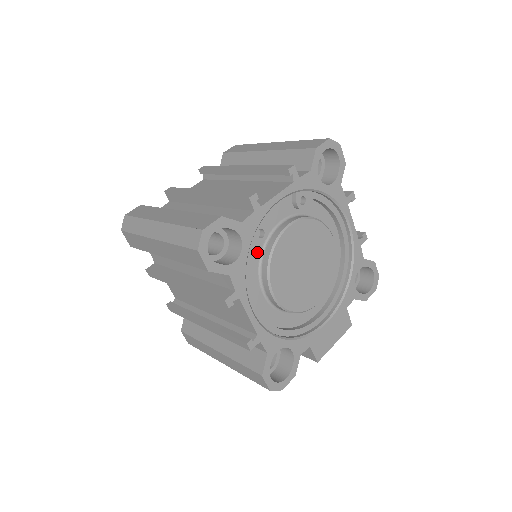
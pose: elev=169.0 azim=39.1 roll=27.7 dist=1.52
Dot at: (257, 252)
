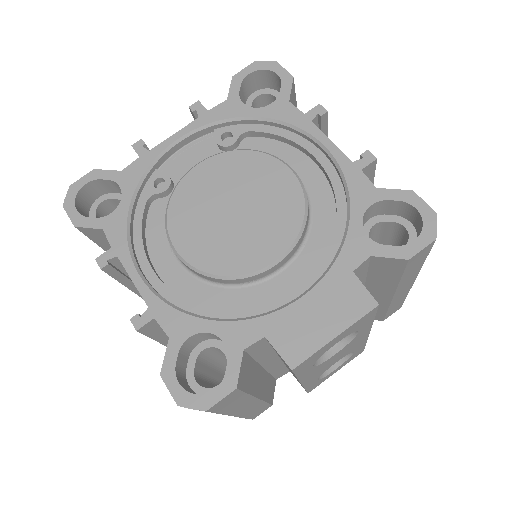
Dot at: (164, 209)
